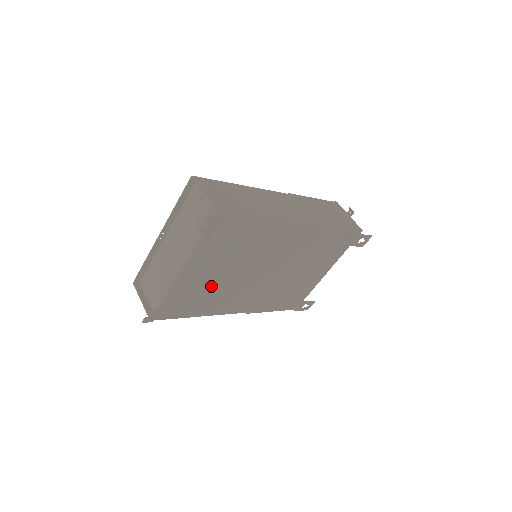
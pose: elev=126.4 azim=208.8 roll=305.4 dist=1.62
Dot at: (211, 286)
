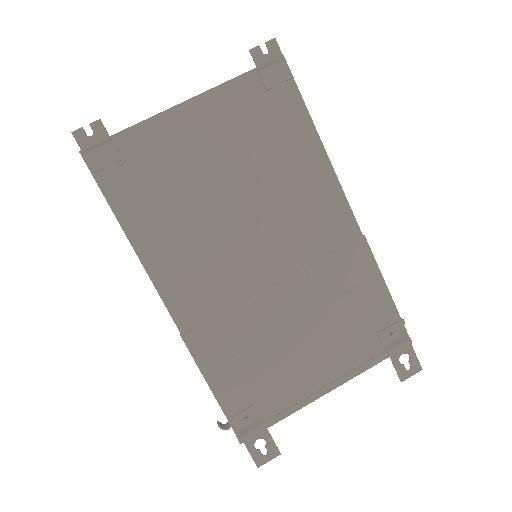
Dot at: (190, 187)
